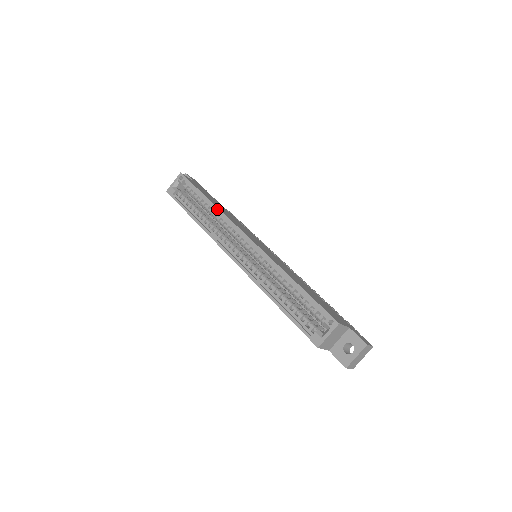
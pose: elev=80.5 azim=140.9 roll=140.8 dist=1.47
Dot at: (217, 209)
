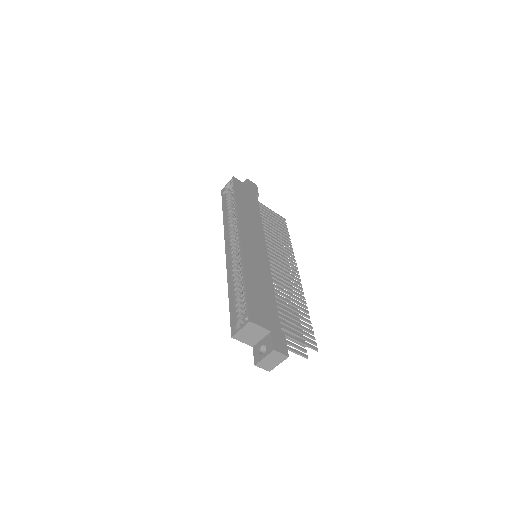
Dot at: (236, 209)
